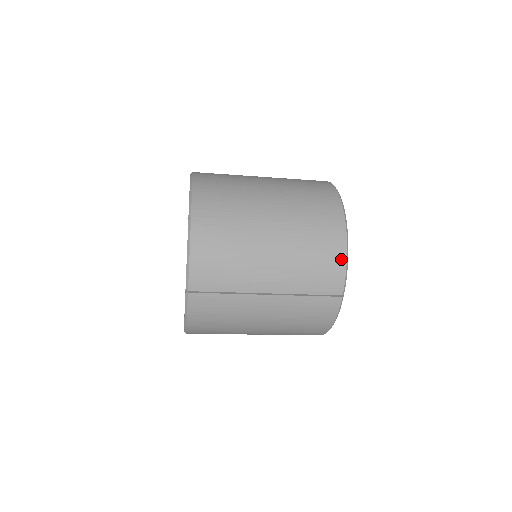
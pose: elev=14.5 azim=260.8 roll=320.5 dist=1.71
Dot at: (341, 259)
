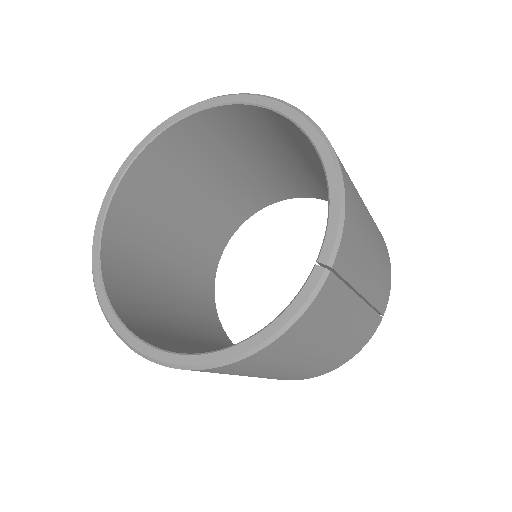
Dot at: (390, 270)
